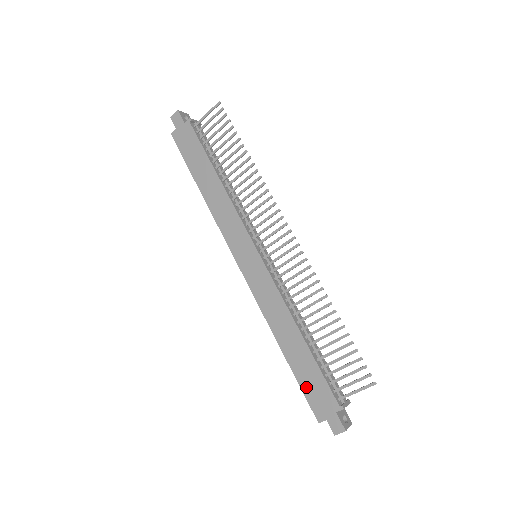
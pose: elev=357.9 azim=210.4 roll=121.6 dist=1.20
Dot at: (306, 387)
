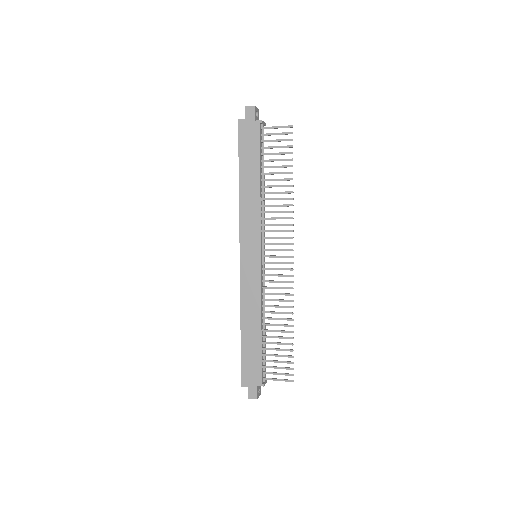
Dot at: (245, 361)
